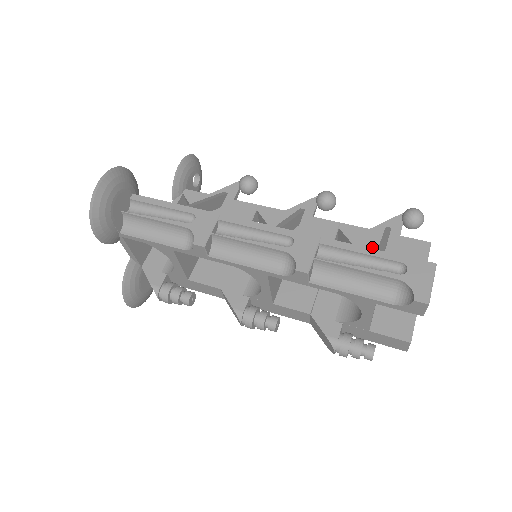
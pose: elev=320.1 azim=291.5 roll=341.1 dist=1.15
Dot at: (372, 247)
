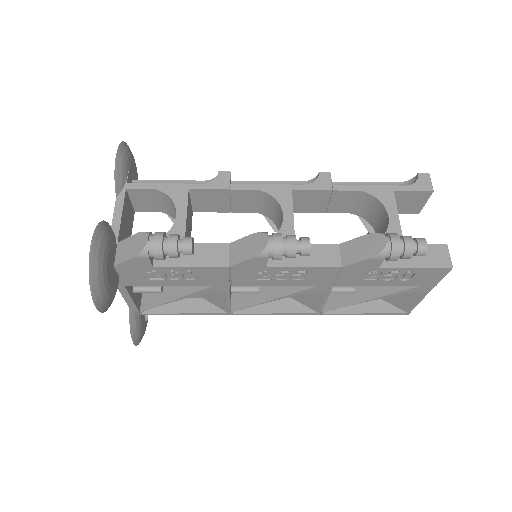
Dot at: occluded
